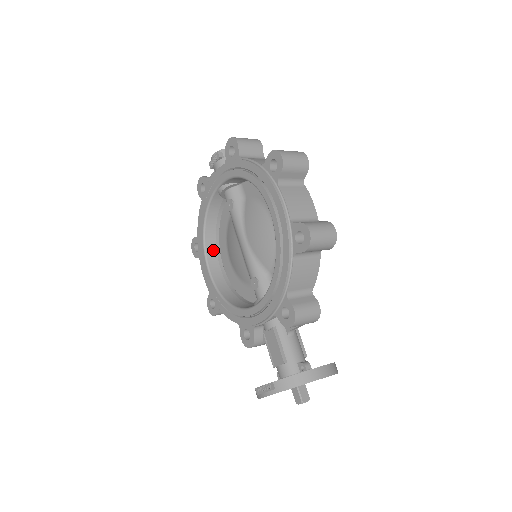
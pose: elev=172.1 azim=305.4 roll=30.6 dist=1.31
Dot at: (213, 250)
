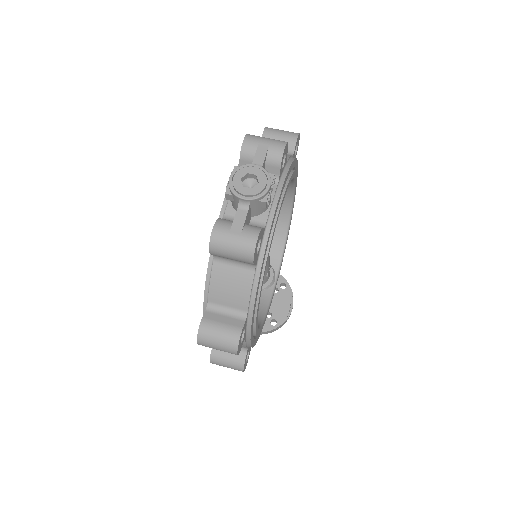
Dot at: occluded
